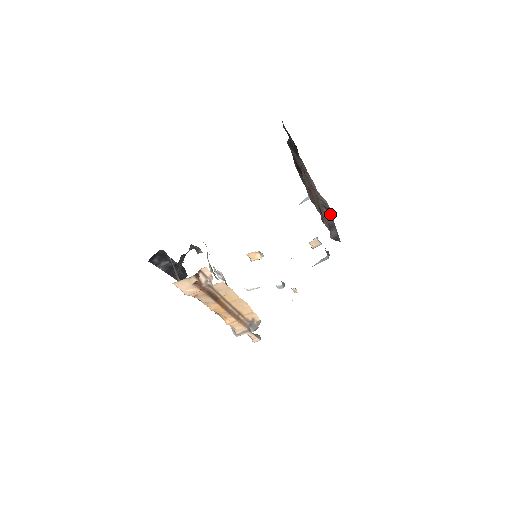
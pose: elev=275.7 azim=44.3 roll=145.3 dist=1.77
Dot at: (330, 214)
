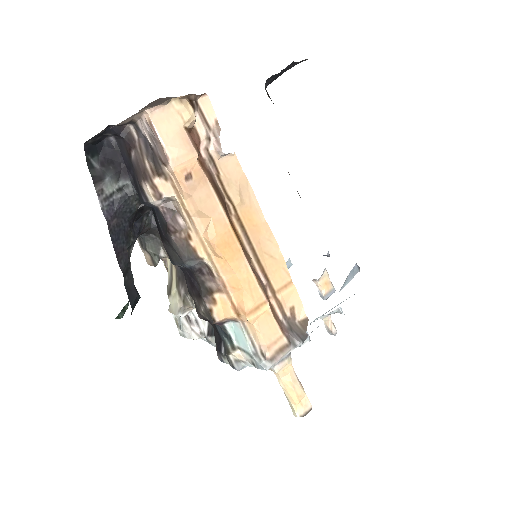
Dot at: occluded
